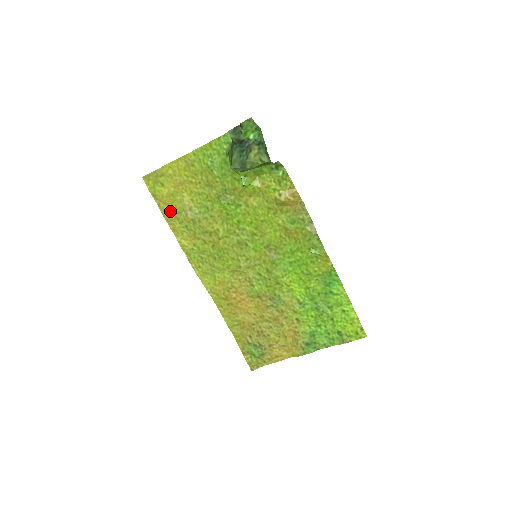
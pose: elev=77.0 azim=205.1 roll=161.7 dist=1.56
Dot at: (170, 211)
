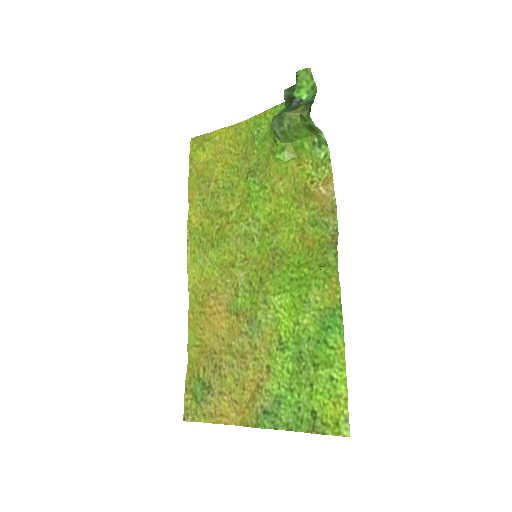
Dot at: (197, 179)
